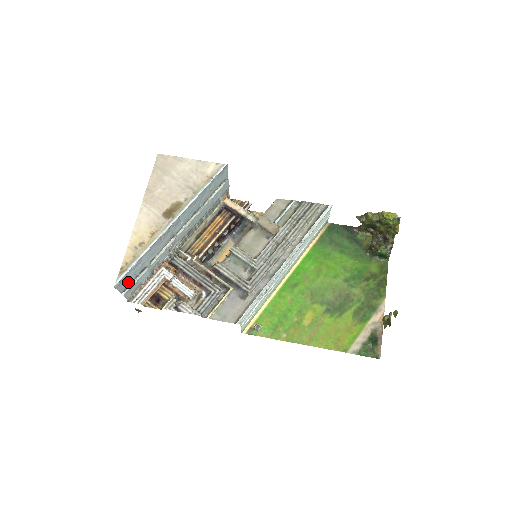
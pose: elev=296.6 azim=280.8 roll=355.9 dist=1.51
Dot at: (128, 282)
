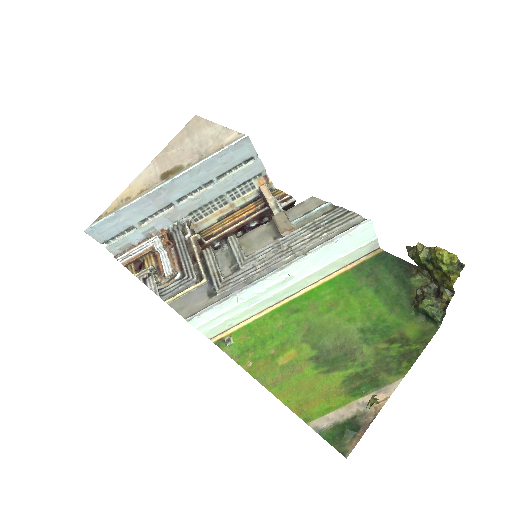
Dot at: (108, 234)
